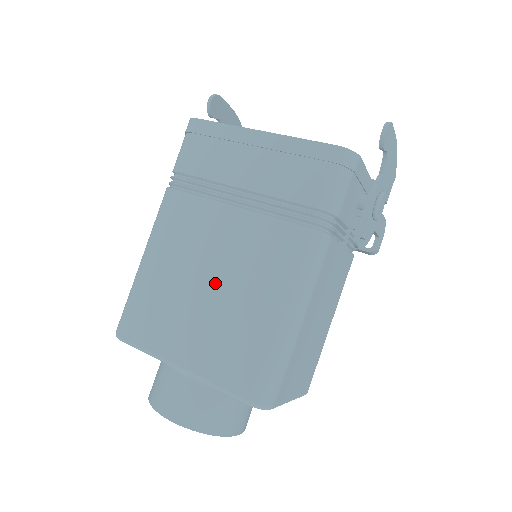
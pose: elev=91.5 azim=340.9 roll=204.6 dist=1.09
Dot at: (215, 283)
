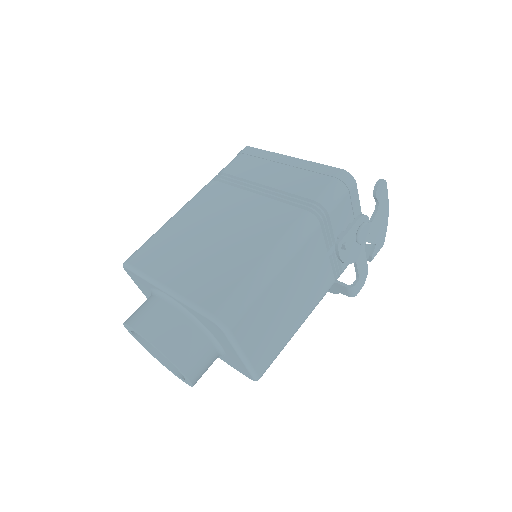
Dot at: (220, 236)
